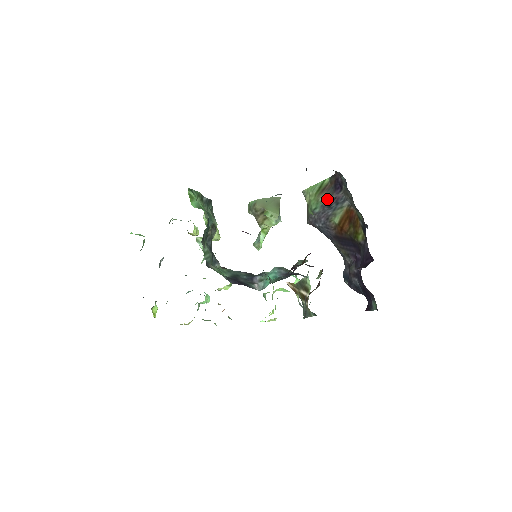
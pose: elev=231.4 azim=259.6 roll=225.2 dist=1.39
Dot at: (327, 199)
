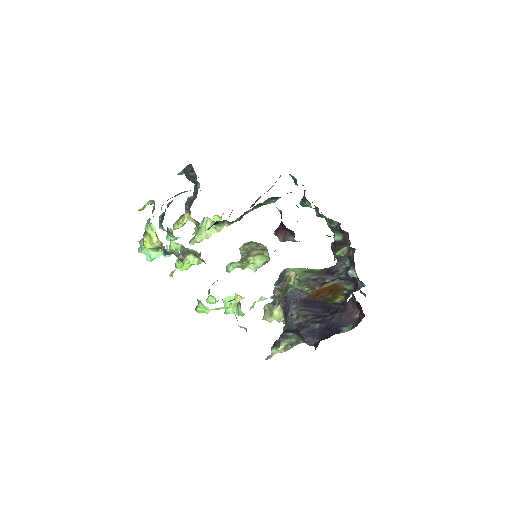
Dot at: (315, 276)
